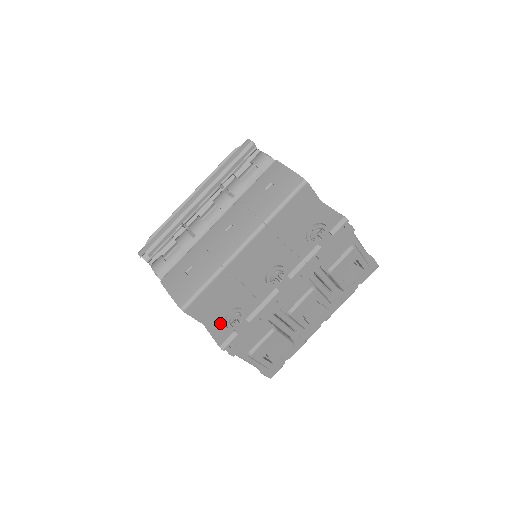
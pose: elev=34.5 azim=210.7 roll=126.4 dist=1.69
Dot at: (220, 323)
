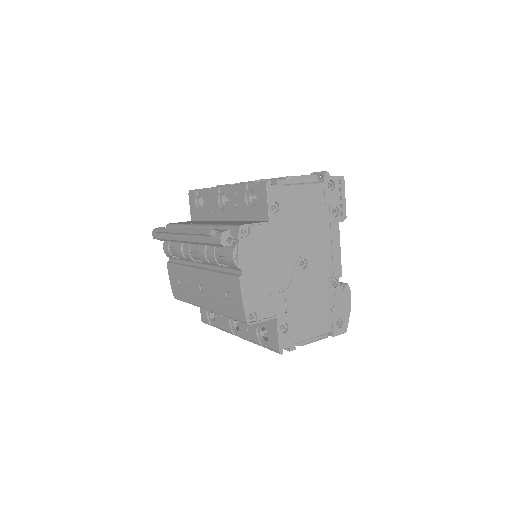
Dot at: occluded
